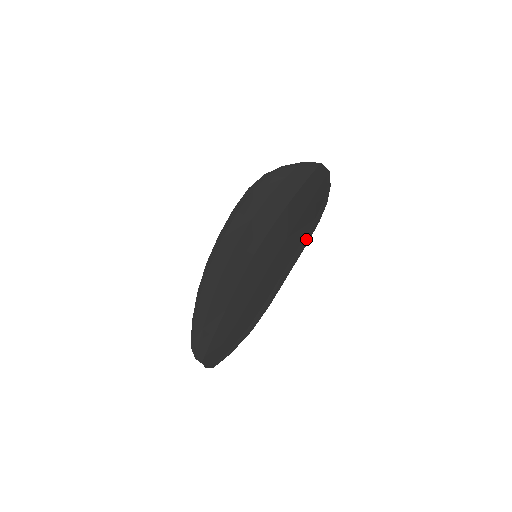
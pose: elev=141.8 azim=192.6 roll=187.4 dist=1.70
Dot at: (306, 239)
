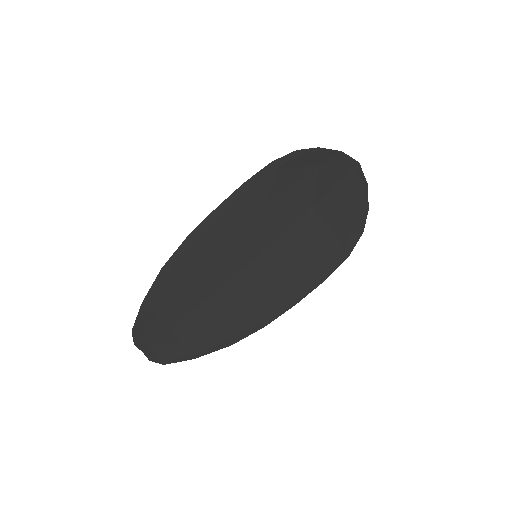
Dot at: (330, 270)
